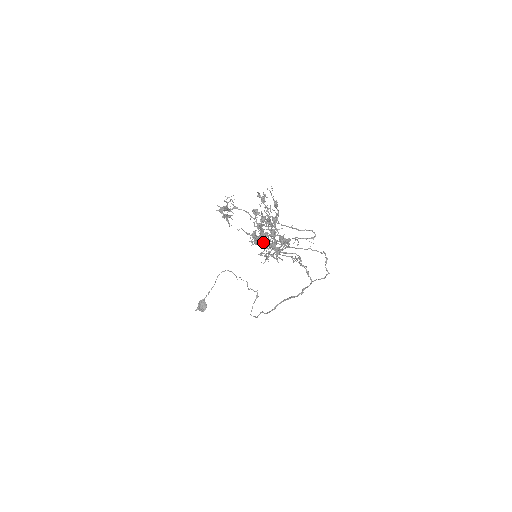
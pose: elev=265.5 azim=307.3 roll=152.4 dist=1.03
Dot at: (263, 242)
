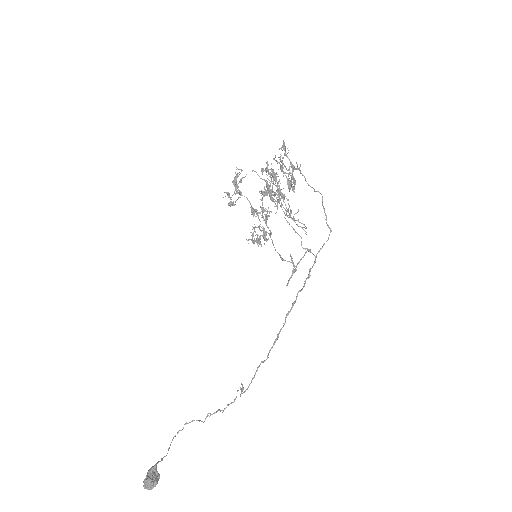
Dot at: (283, 148)
